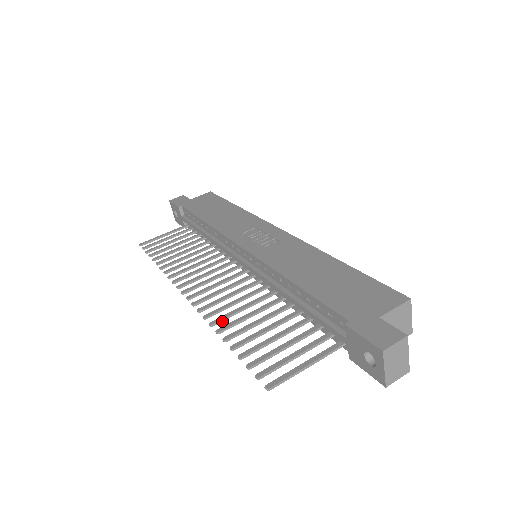
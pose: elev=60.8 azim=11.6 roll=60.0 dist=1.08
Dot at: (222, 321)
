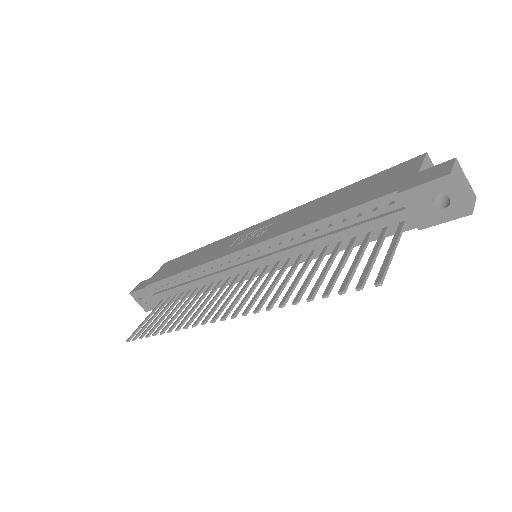
Dot at: occluded
